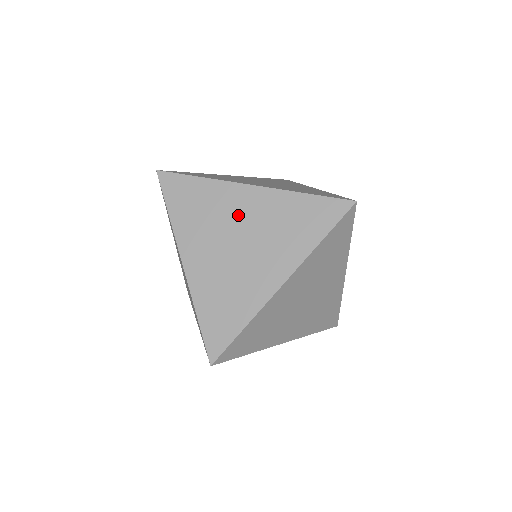
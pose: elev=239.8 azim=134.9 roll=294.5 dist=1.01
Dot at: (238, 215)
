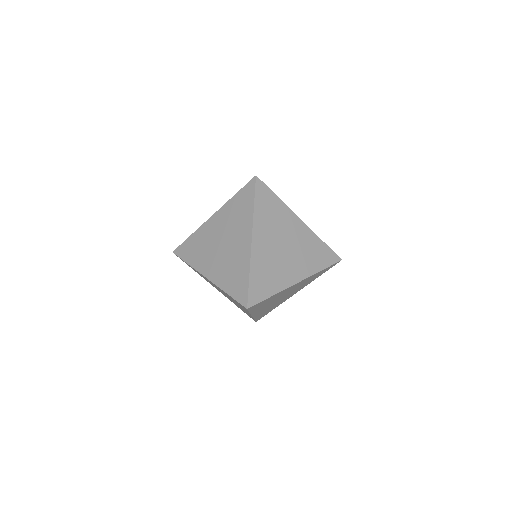
Dot at: (290, 231)
